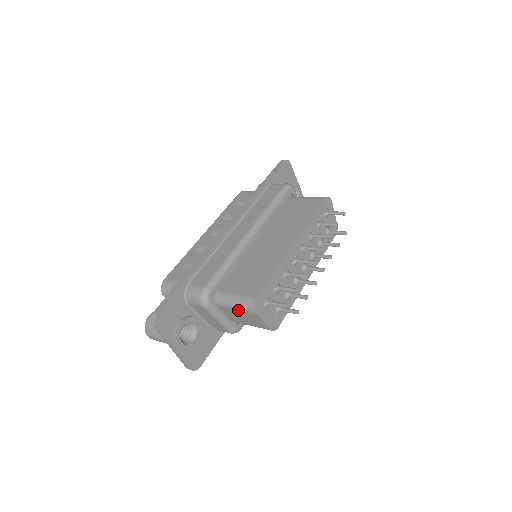
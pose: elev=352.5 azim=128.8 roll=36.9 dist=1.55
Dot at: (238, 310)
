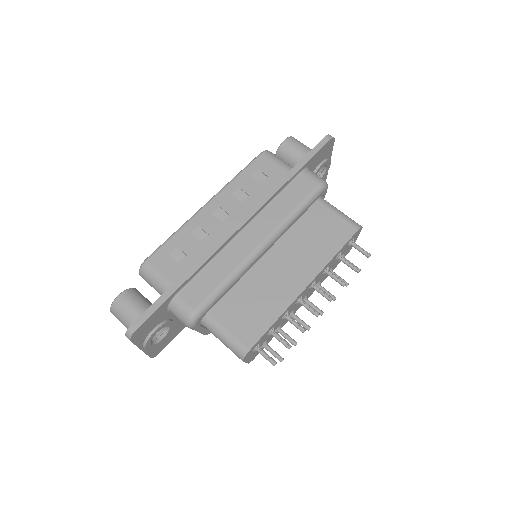
Dot at: (223, 343)
